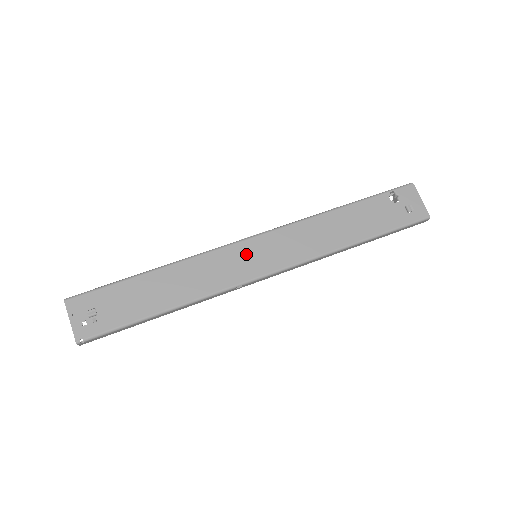
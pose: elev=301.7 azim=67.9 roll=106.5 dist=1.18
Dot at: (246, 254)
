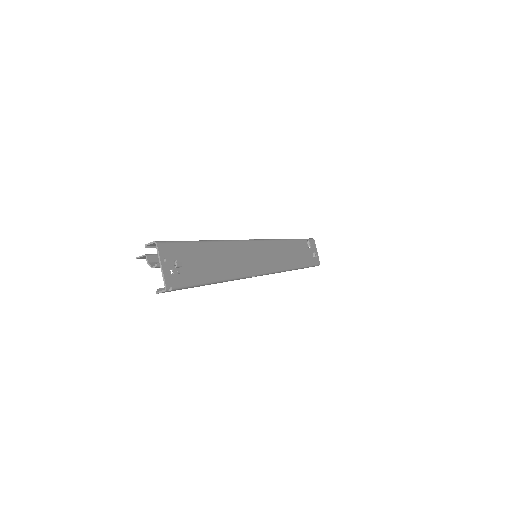
Dot at: (257, 252)
